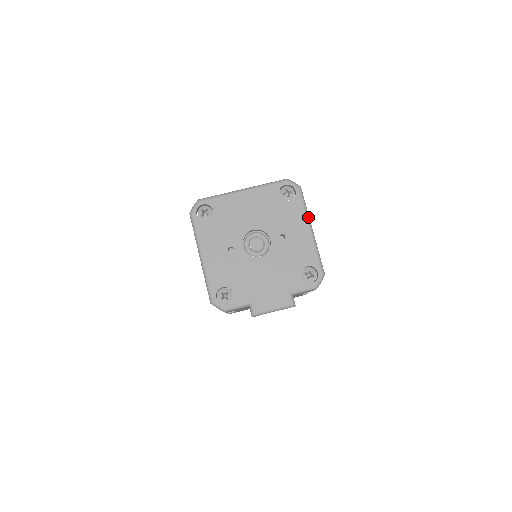
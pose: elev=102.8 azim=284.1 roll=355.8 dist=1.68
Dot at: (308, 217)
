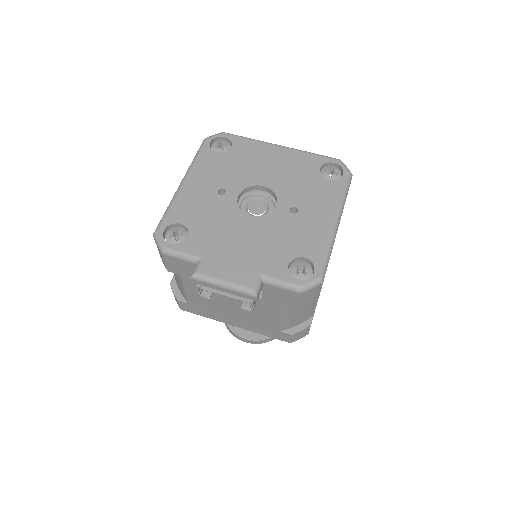
Dot at: (341, 207)
